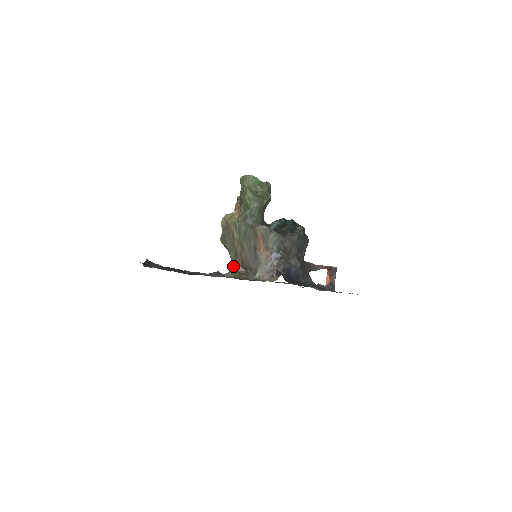
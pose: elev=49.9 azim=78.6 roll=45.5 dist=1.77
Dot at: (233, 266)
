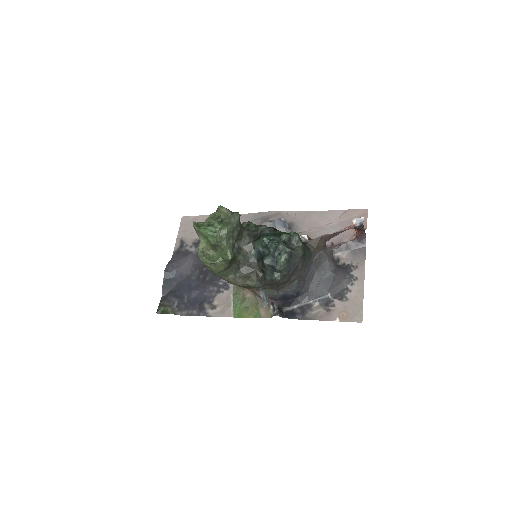
Dot at: occluded
